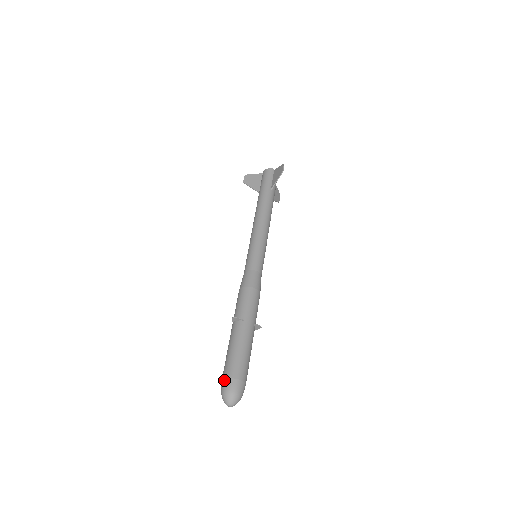
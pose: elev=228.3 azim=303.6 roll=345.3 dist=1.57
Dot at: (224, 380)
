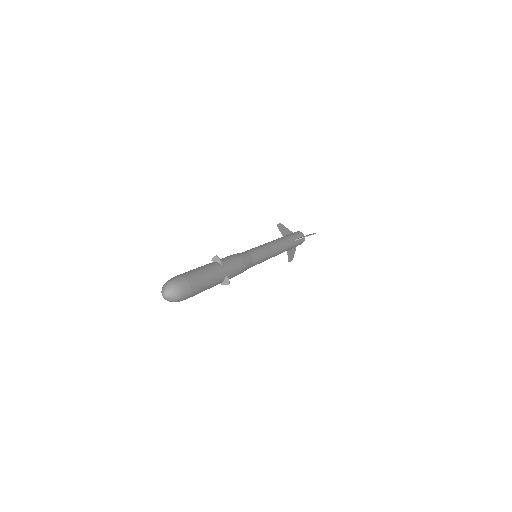
Dot at: (177, 276)
